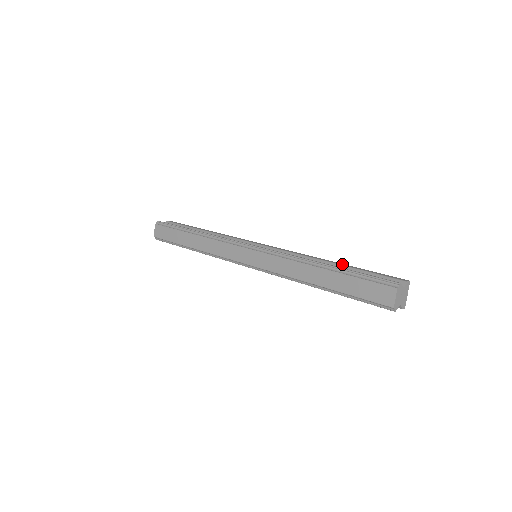
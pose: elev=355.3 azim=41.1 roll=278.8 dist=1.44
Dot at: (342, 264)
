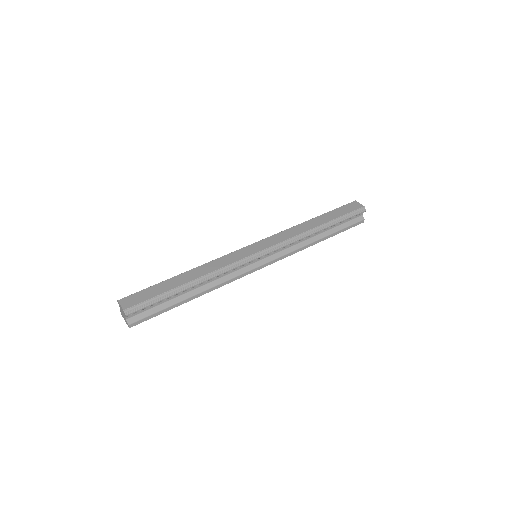
Dot at: occluded
